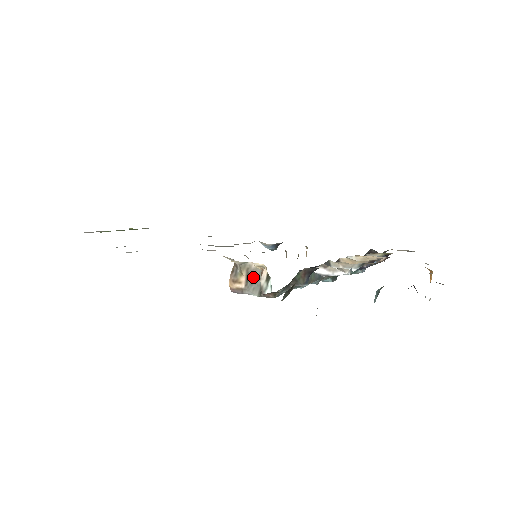
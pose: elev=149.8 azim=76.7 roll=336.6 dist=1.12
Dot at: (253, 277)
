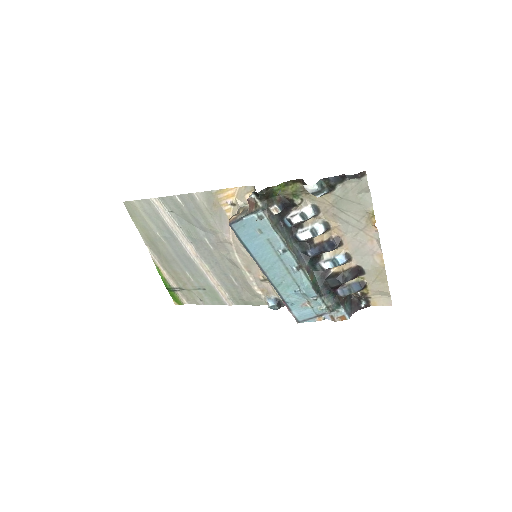
Dot at: (246, 210)
